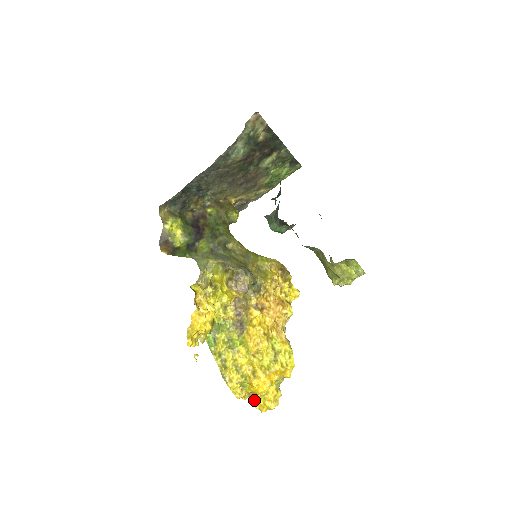
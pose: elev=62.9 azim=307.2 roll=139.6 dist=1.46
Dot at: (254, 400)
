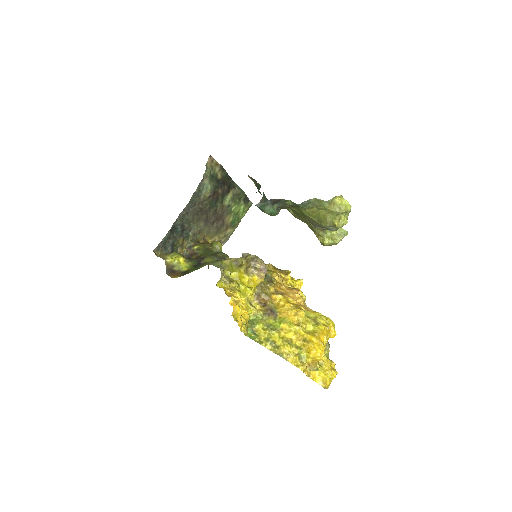
Dot at: (315, 376)
